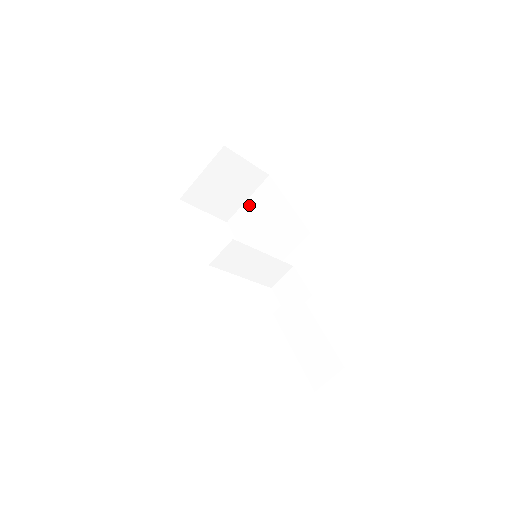
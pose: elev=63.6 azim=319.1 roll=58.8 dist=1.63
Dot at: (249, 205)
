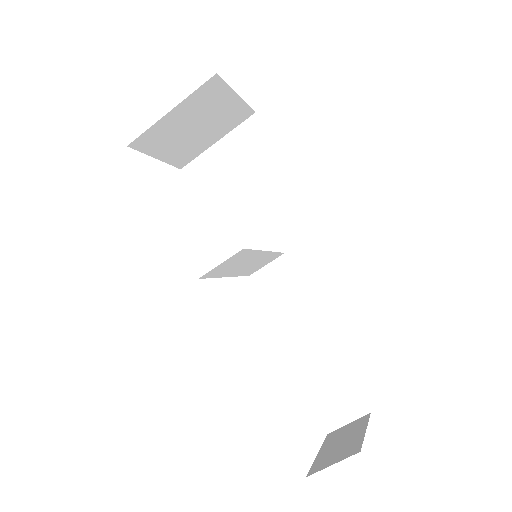
Dot at: (220, 152)
